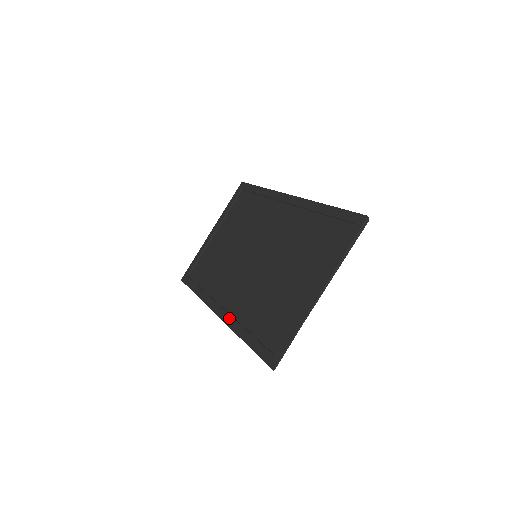
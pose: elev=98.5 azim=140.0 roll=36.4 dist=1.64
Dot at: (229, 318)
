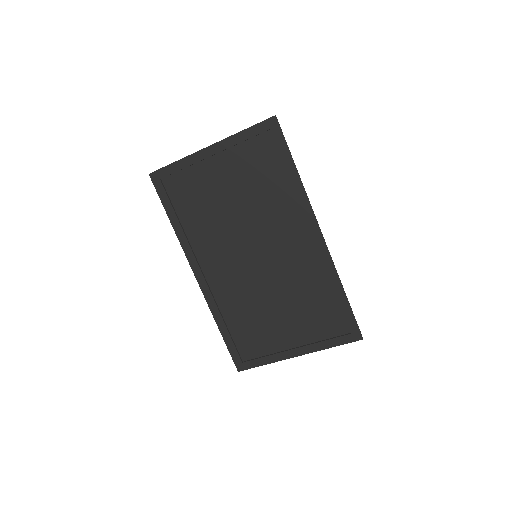
Dot at: (209, 295)
